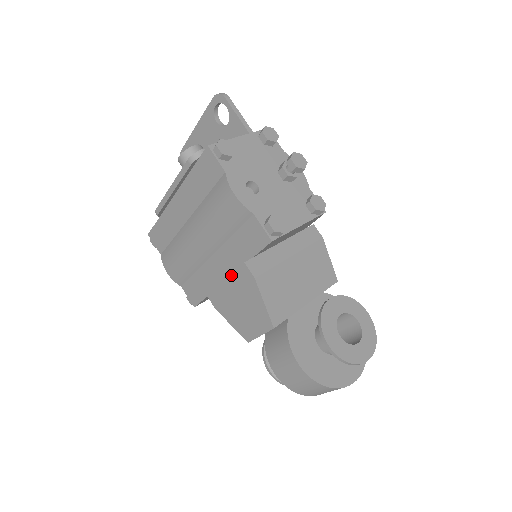
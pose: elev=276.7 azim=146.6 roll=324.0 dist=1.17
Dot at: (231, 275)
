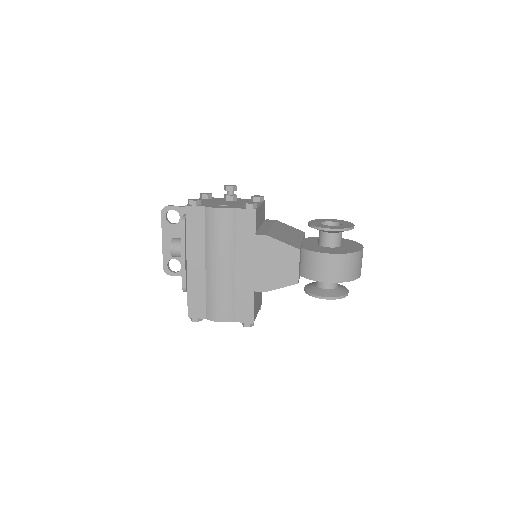
Dot at: (254, 254)
